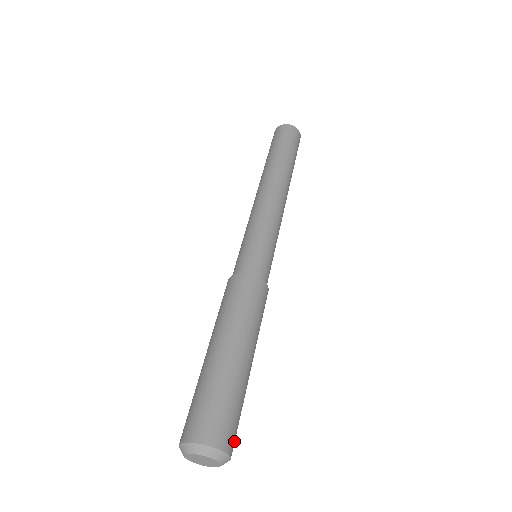
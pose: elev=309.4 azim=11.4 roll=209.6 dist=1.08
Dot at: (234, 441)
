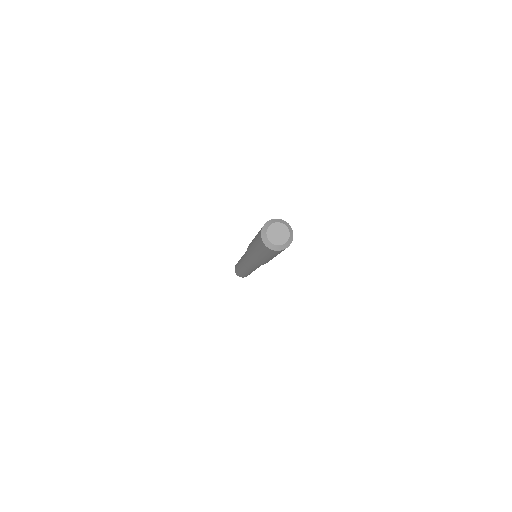
Dot at: occluded
